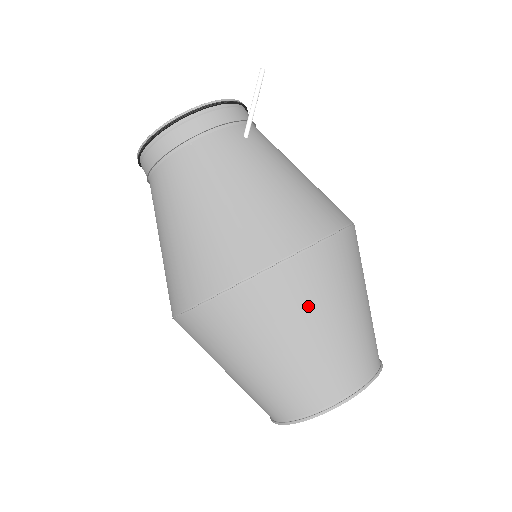
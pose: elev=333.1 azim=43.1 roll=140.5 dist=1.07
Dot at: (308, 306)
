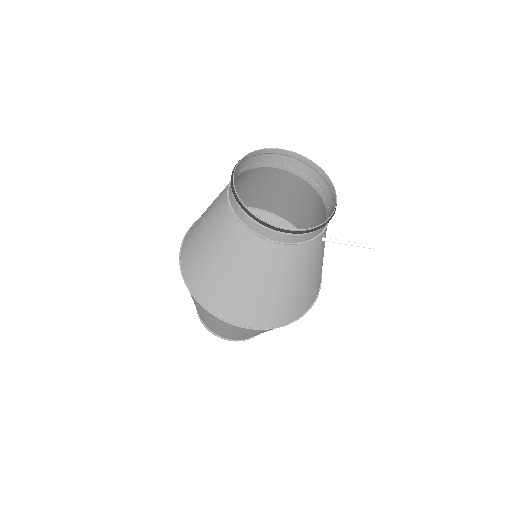
Dot at: occluded
